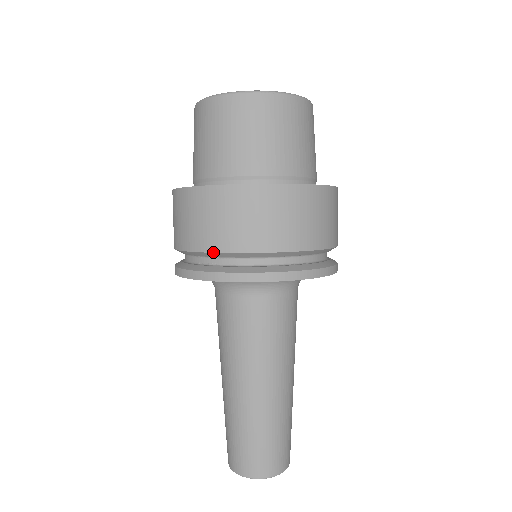
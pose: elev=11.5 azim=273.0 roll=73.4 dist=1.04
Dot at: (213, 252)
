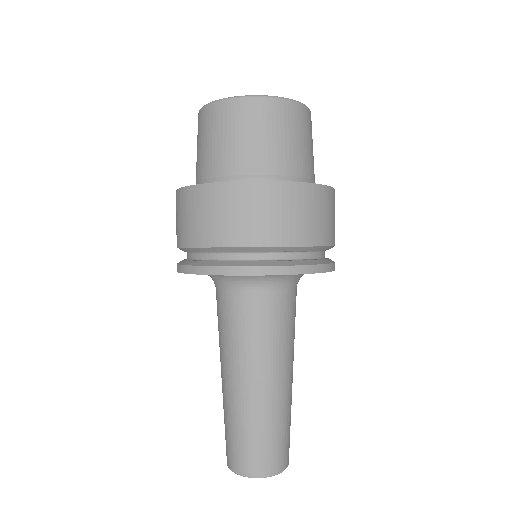
Dot at: (217, 247)
